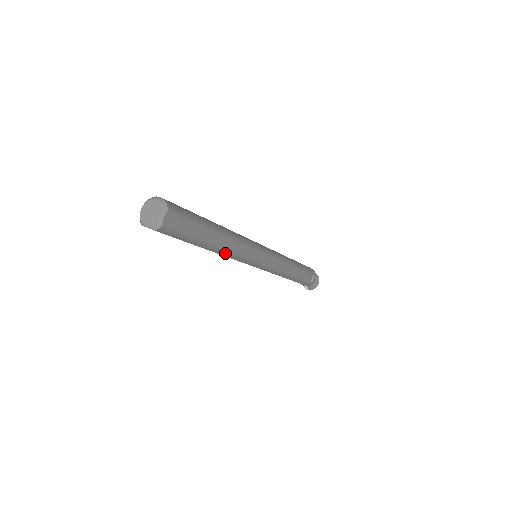
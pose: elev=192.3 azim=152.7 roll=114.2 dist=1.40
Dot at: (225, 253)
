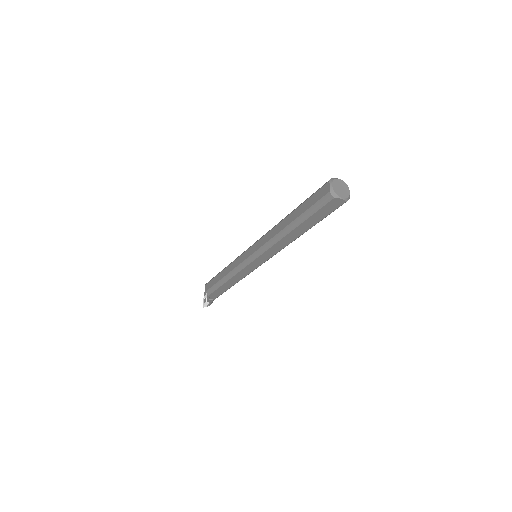
Dot at: (294, 240)
